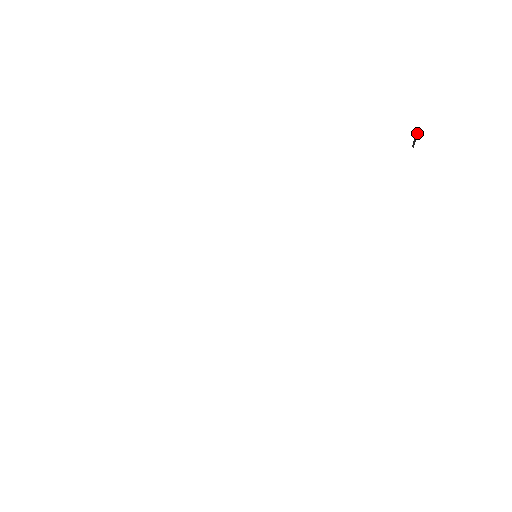
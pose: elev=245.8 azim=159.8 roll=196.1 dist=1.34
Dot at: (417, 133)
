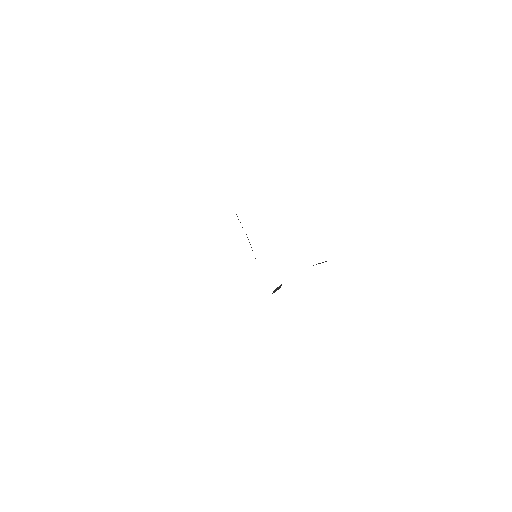
Dot at: occluded
